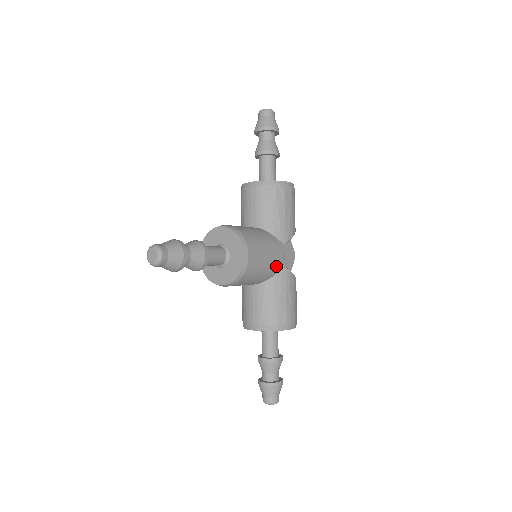
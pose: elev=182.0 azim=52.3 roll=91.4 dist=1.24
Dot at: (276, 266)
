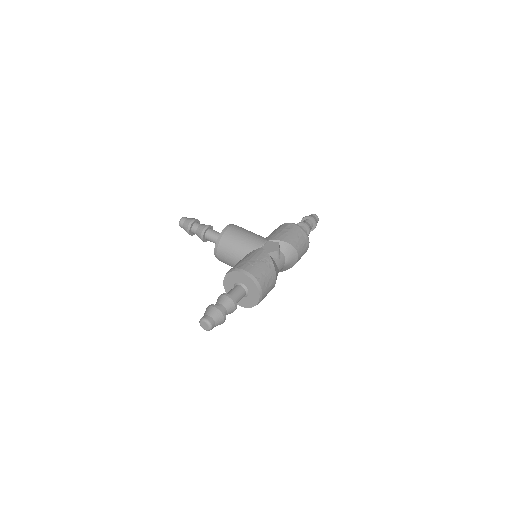
Dot at: (253, 244)
